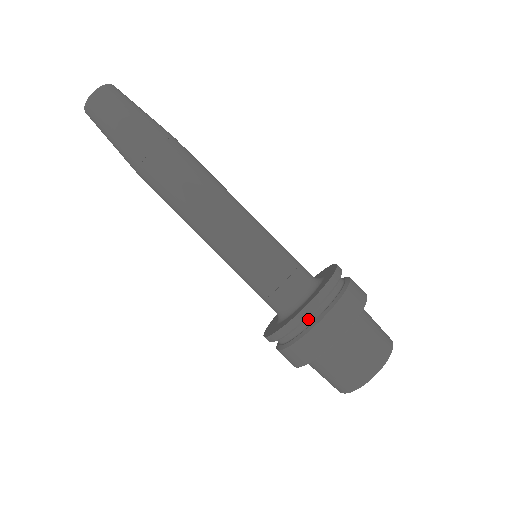
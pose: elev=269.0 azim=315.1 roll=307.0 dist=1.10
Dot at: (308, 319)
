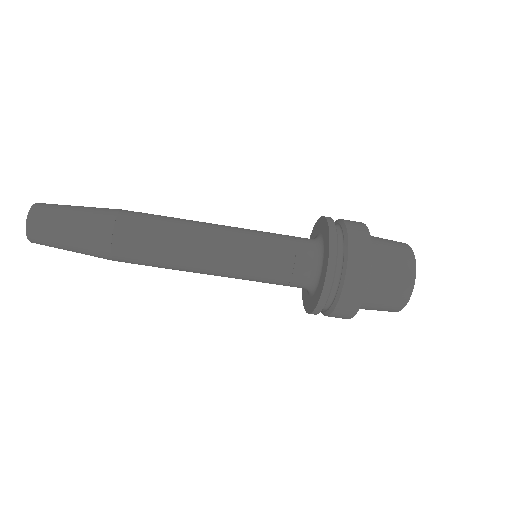
Dot at: (337, 265)
